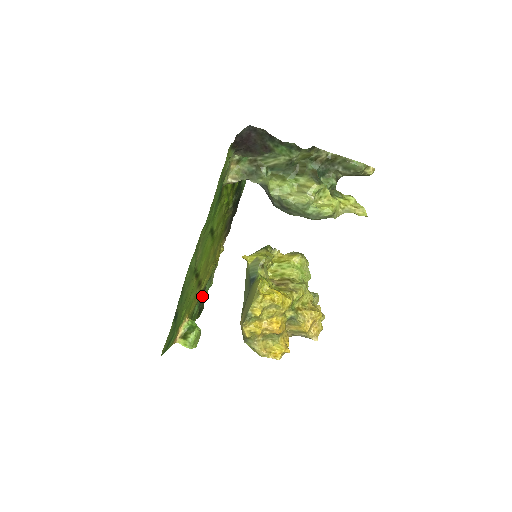
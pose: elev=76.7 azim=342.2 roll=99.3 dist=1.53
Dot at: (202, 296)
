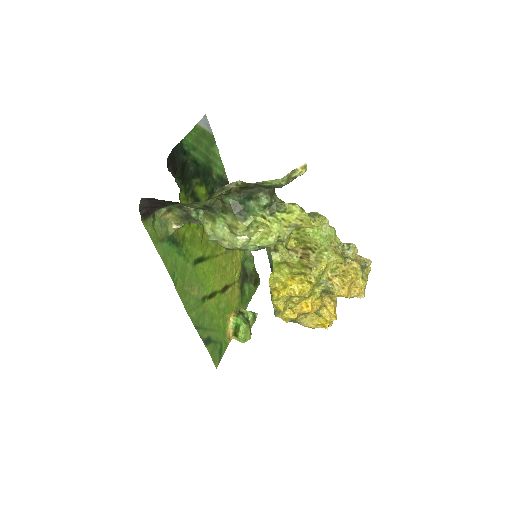
Dot at: (248, 273)
